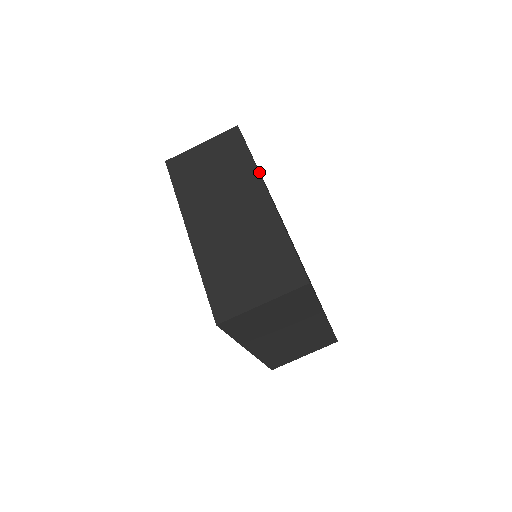
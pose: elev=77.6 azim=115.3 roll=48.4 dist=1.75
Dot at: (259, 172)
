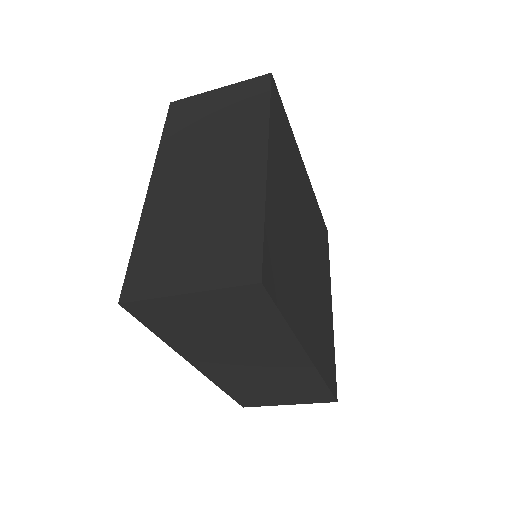
Dot at: (295, 330)
